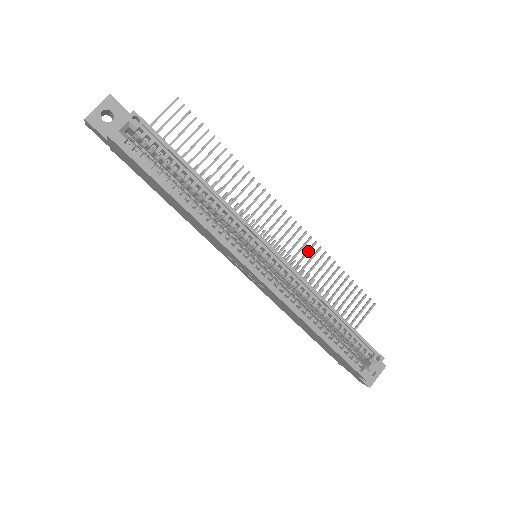
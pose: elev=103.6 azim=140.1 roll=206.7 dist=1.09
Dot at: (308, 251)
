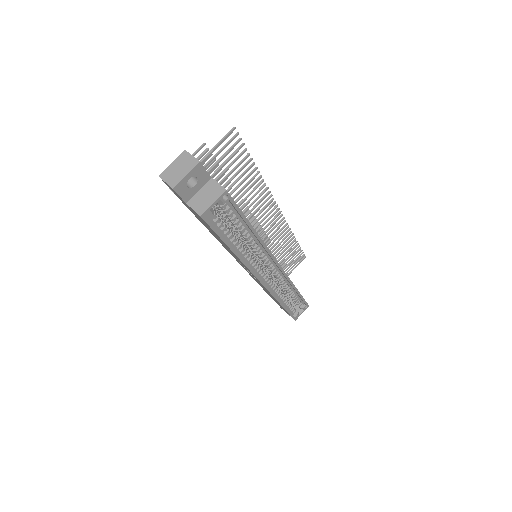
Dot at: occluded
